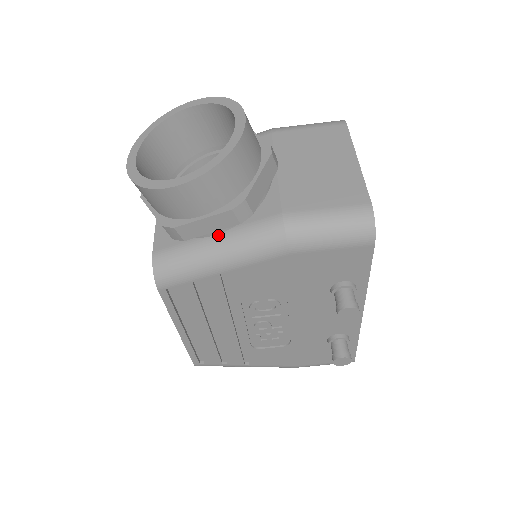
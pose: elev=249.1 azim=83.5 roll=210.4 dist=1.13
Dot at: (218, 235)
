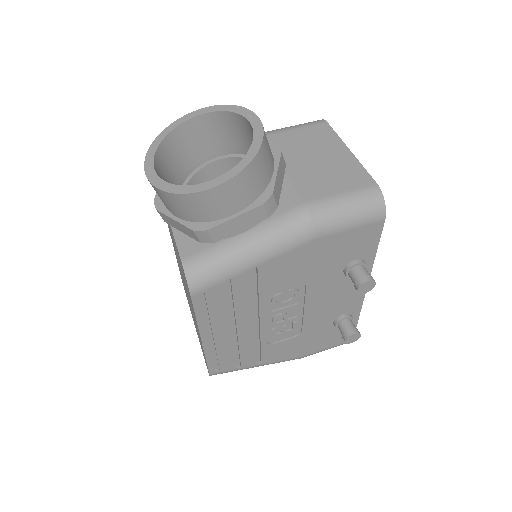
Dot at: (246, 232)
